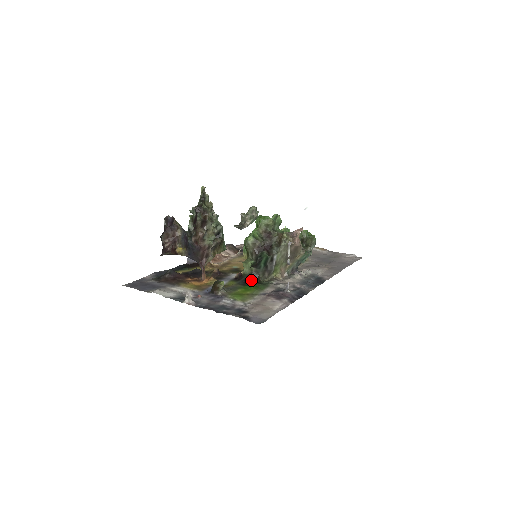
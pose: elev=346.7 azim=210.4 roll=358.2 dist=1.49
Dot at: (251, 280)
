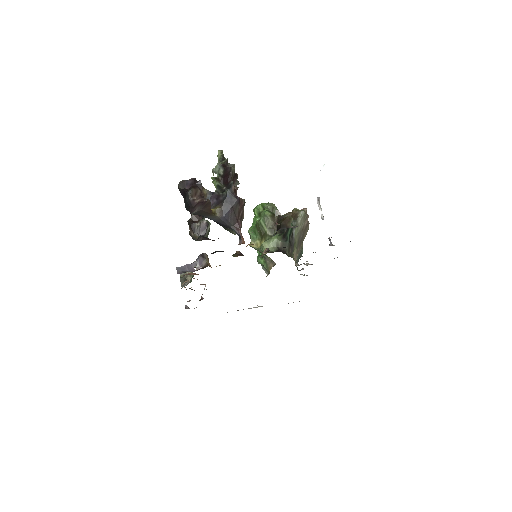
Dot at: occluded
